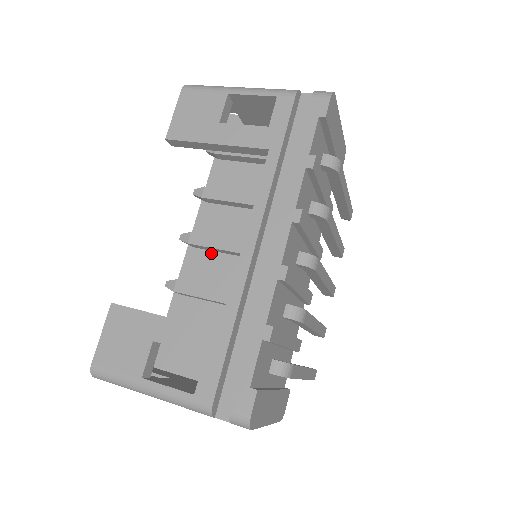
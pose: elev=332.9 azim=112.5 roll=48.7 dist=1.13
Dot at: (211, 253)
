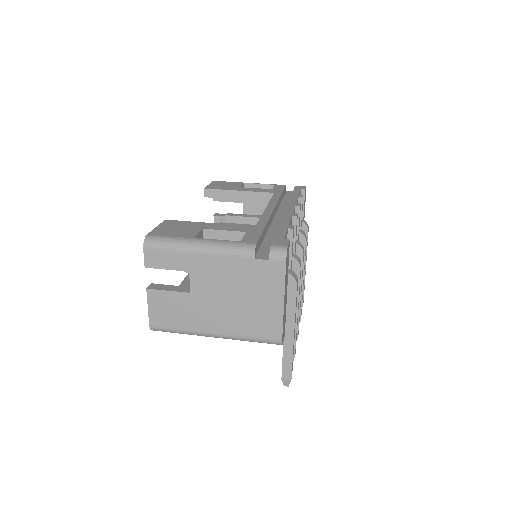
Dot at: occluded
